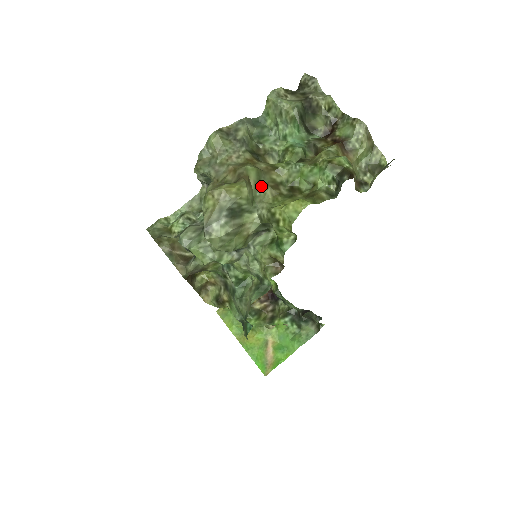
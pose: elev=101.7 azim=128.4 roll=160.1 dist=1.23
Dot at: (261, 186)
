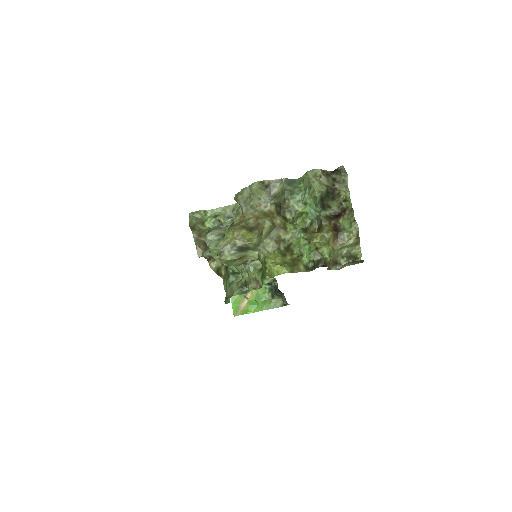
Dot at: (269, 237)
